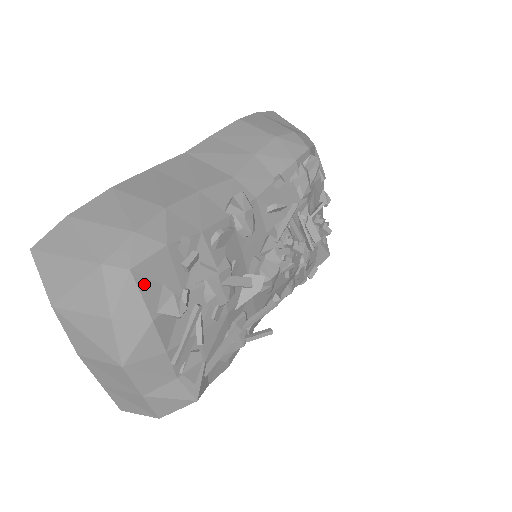
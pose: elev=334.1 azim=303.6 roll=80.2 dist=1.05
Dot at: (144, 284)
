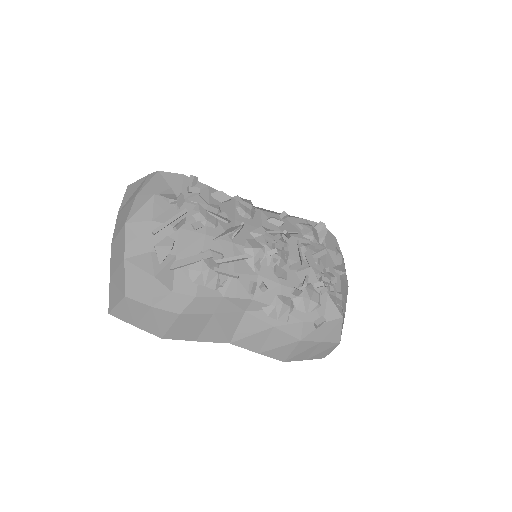
Dot at: (161, 180)
